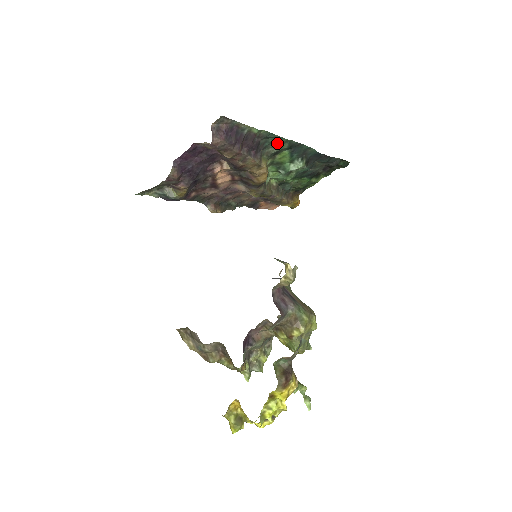
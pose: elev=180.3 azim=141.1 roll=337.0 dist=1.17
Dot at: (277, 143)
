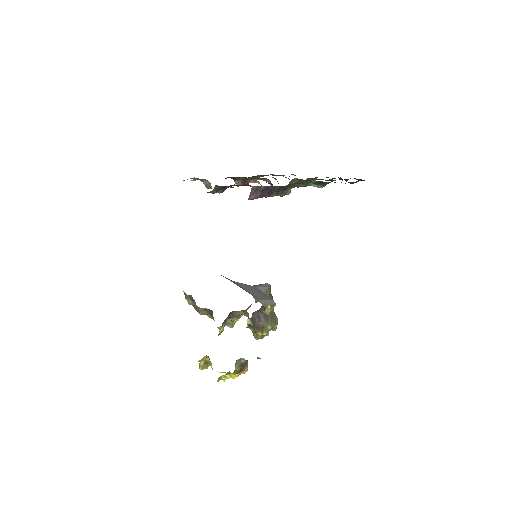
Dot at: (305, 182)
